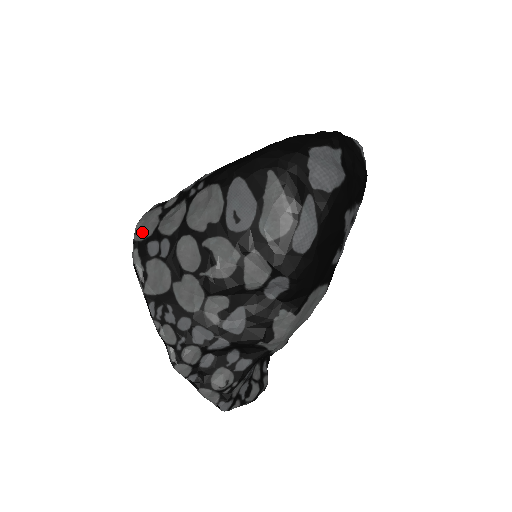
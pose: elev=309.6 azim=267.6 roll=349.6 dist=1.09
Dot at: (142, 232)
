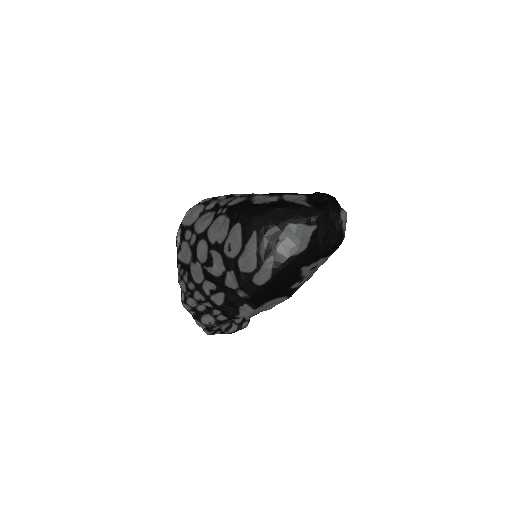
Dot at: (187, 220)
